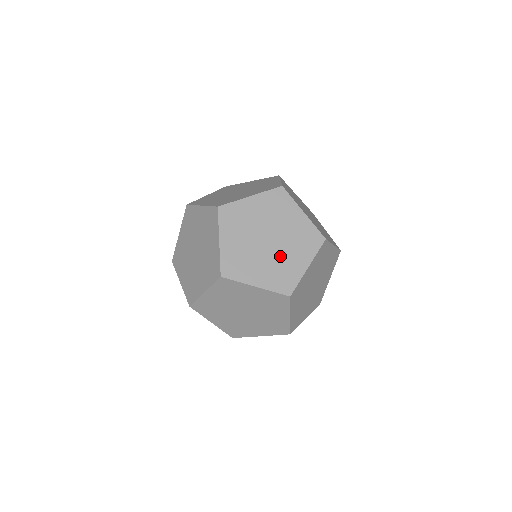
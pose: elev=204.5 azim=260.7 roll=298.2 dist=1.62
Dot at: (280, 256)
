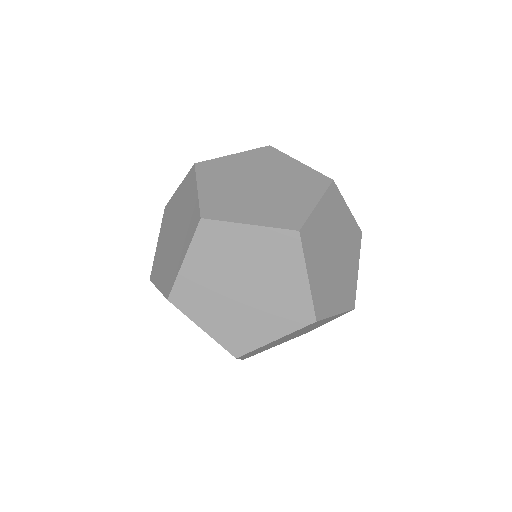
Dot at: occluded
